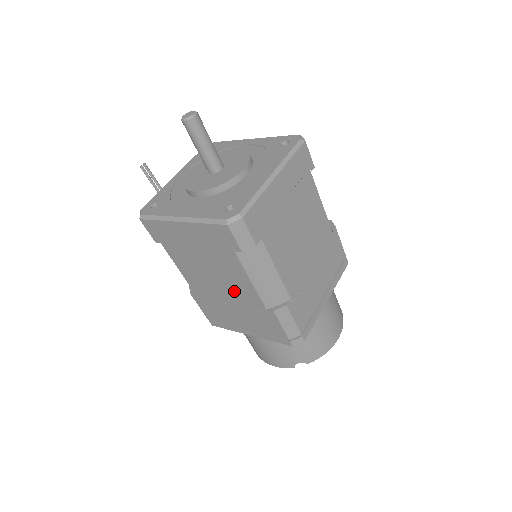
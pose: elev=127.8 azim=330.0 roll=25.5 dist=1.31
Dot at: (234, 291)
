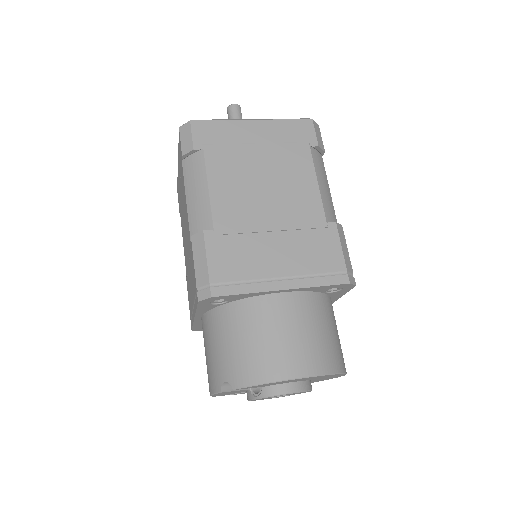
Dot at: occluded
